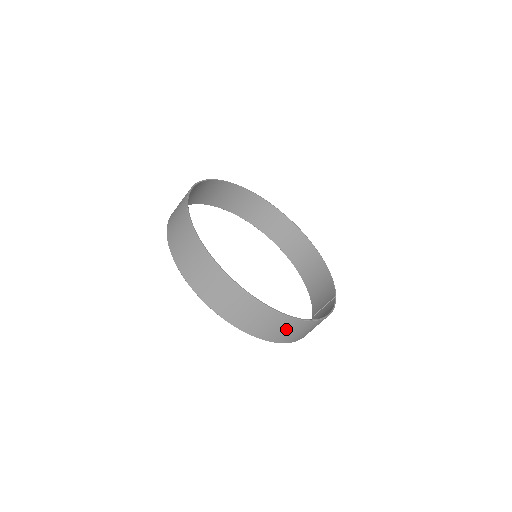
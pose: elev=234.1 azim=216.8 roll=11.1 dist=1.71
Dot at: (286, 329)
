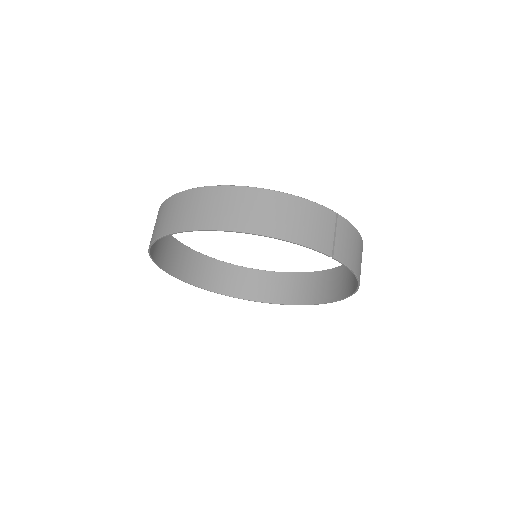
Dot at: (216, 205)
